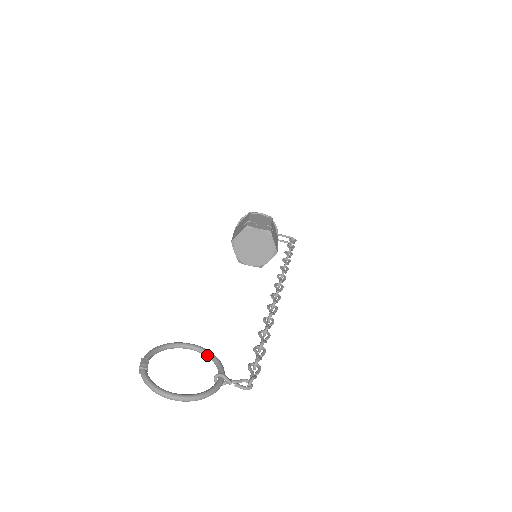
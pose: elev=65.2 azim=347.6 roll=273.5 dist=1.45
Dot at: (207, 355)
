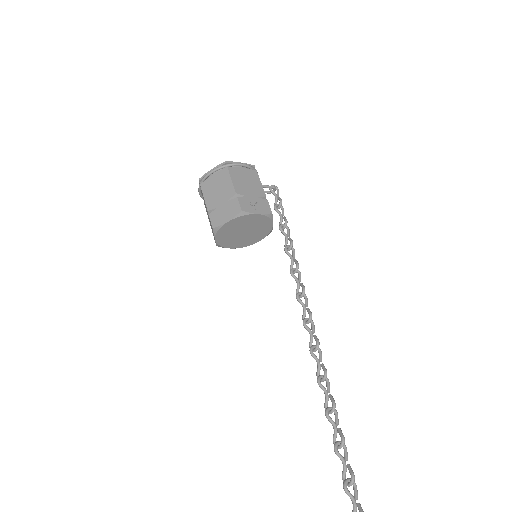
Dot at: out of frame
